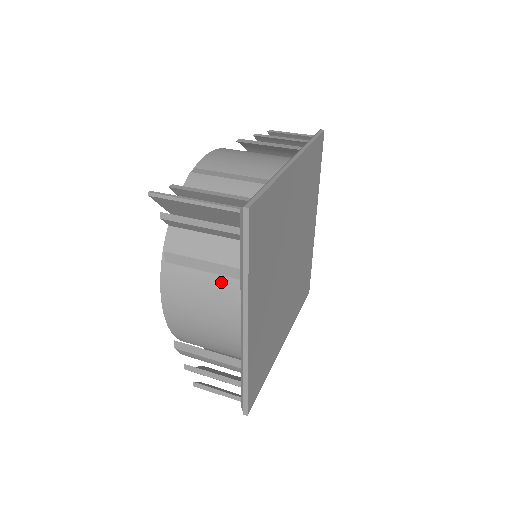
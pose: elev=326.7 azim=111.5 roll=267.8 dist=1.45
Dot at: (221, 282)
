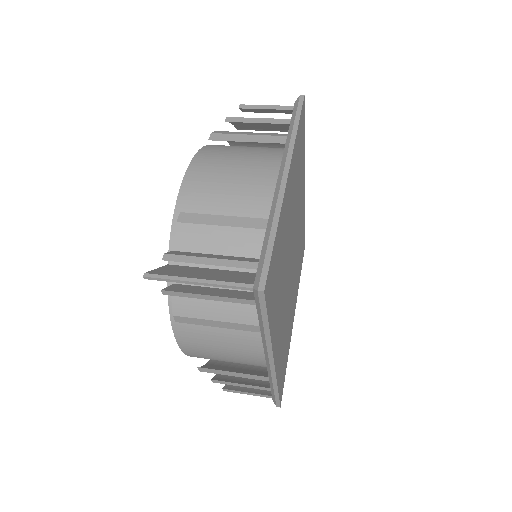
Dot at: (239, 330)
